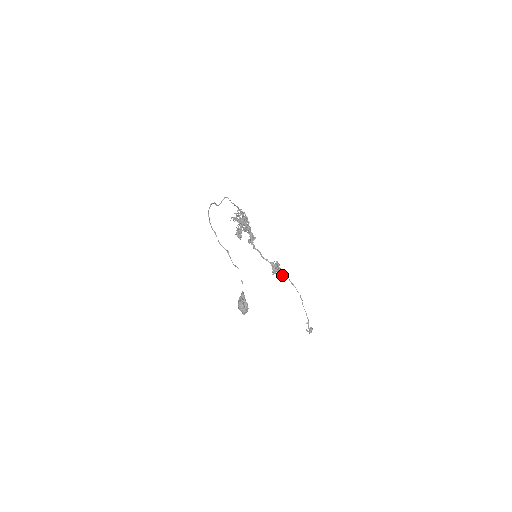
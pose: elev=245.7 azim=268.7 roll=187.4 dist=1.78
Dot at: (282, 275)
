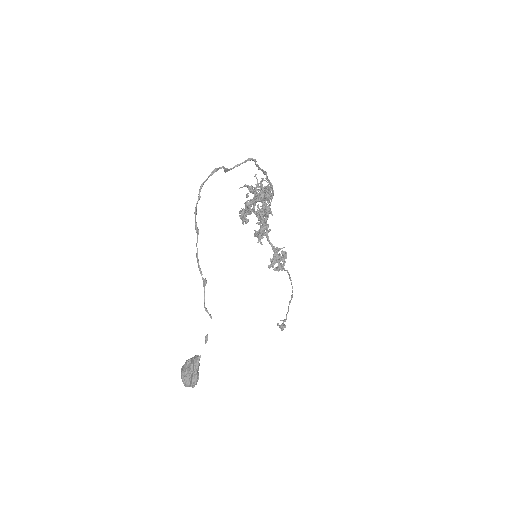
Dot at: occluded
